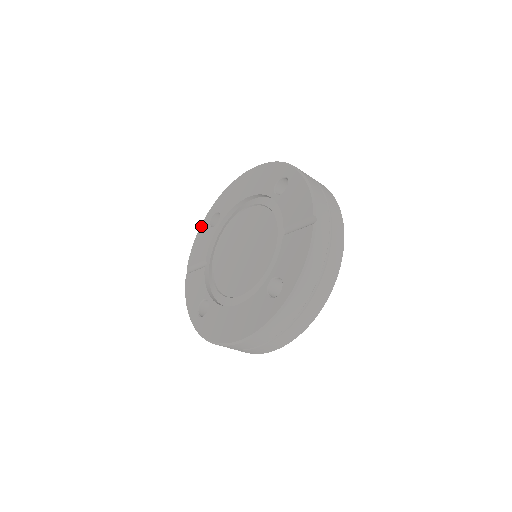
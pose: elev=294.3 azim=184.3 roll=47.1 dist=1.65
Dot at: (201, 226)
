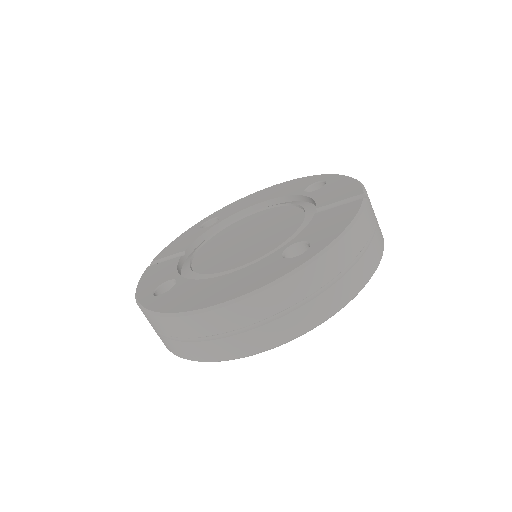
Dot at: (188, 230)
